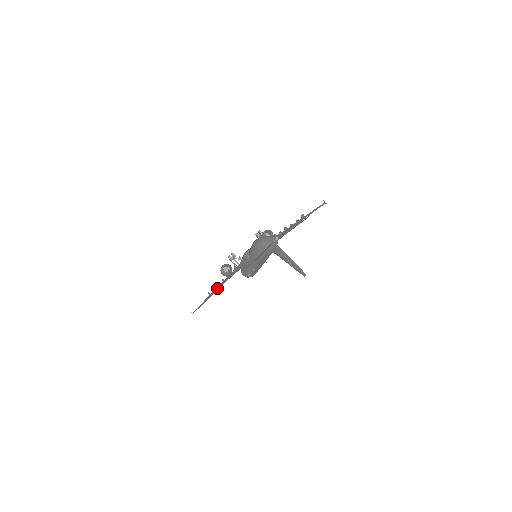
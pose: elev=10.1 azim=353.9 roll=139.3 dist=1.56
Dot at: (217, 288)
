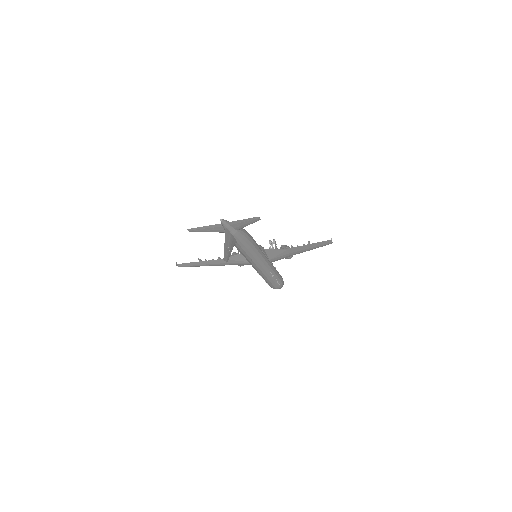
Dot at: (210, 261)
